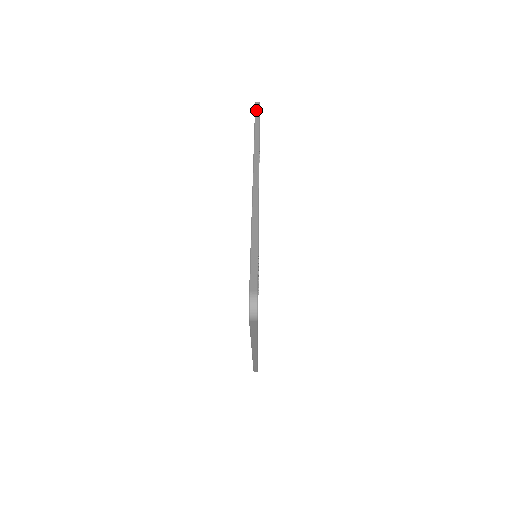
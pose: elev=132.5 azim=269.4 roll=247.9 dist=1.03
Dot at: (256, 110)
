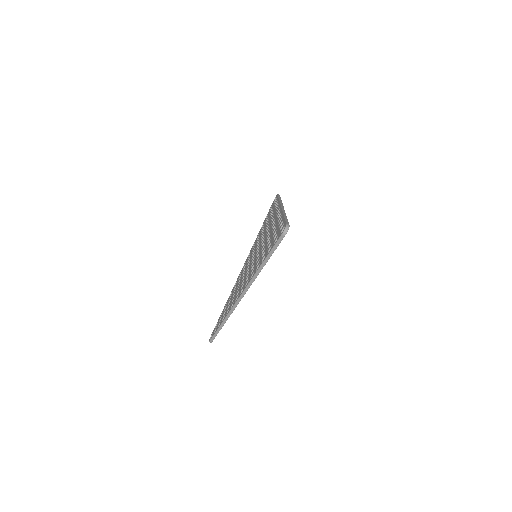
Dot at: (275, 246)
